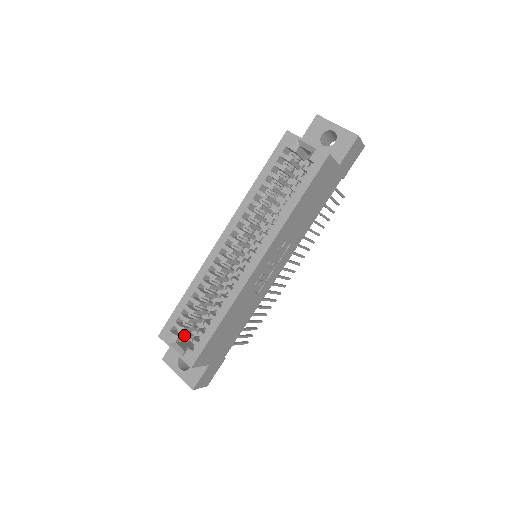
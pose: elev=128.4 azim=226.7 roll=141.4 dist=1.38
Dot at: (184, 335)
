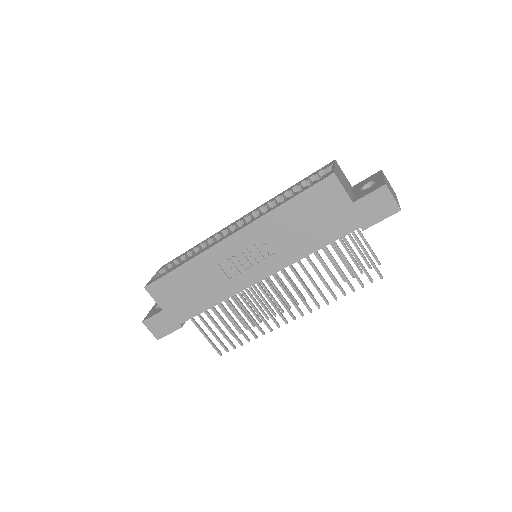
Dot at: occluded
